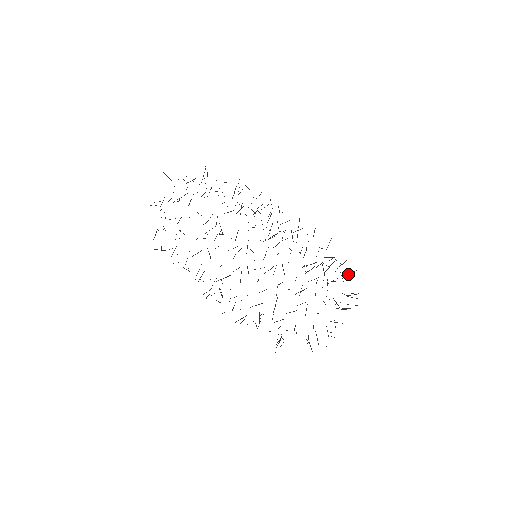
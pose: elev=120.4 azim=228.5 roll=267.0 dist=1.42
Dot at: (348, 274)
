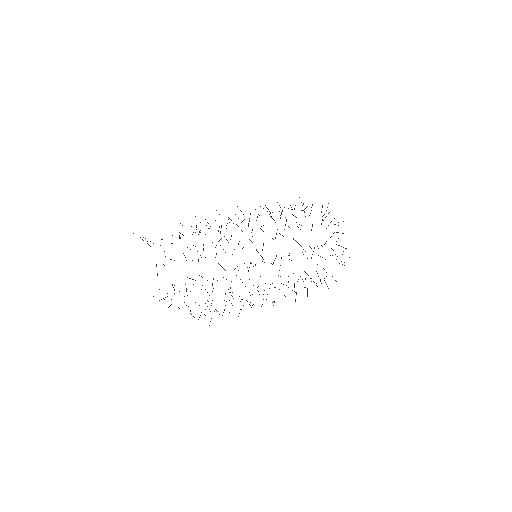
Dot at: (321, 212)
